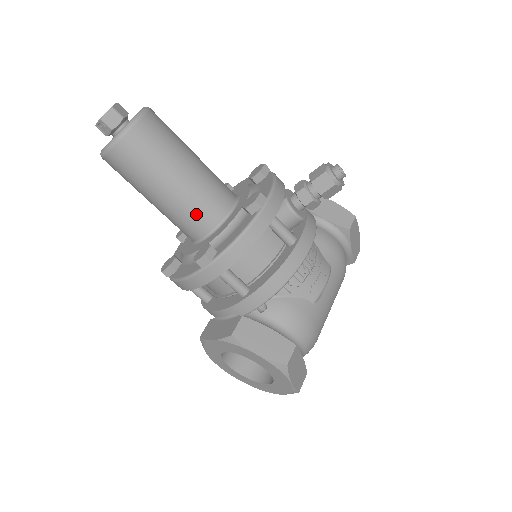
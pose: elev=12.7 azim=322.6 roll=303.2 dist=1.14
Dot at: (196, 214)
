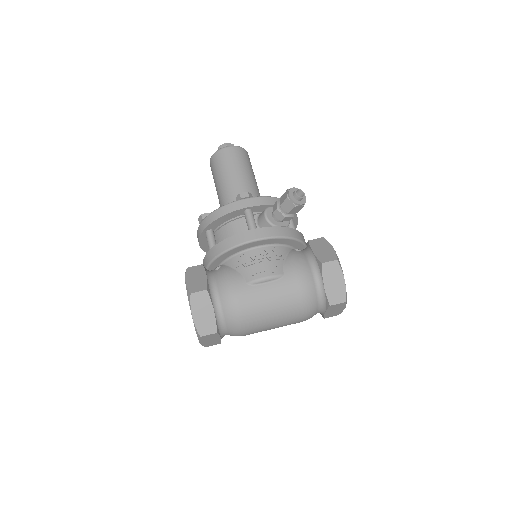
Dot at: occluded
